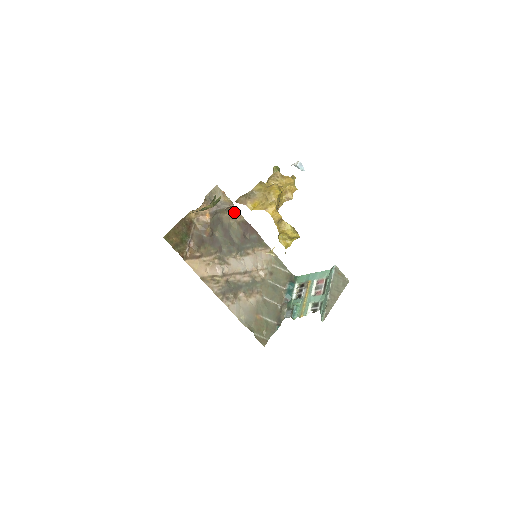
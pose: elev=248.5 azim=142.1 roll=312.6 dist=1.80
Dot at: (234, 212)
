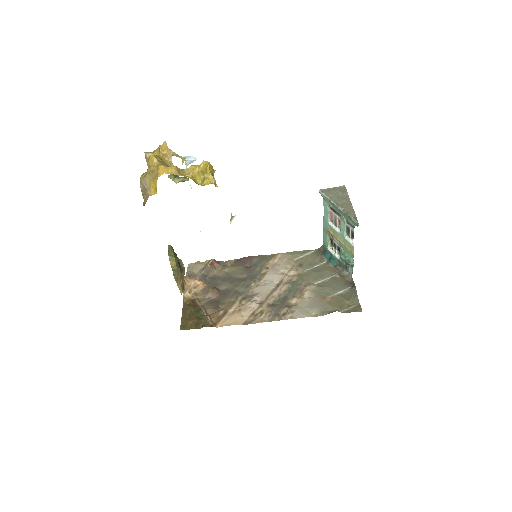
Dot at: (221, 264)
